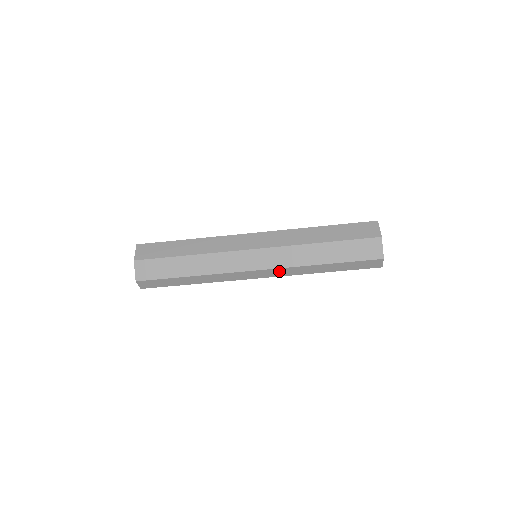
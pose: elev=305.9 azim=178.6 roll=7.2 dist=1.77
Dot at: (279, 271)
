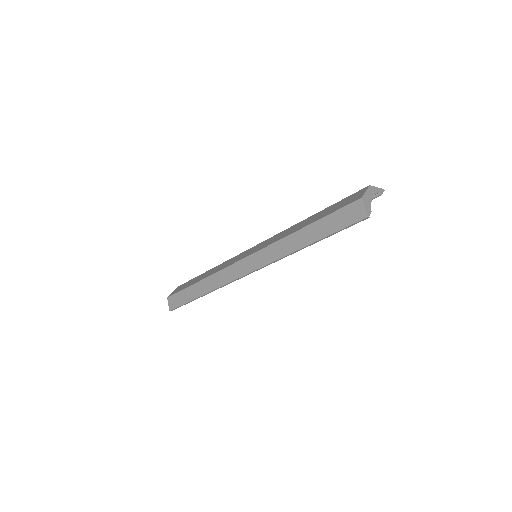
Dot at: (263, 255)
